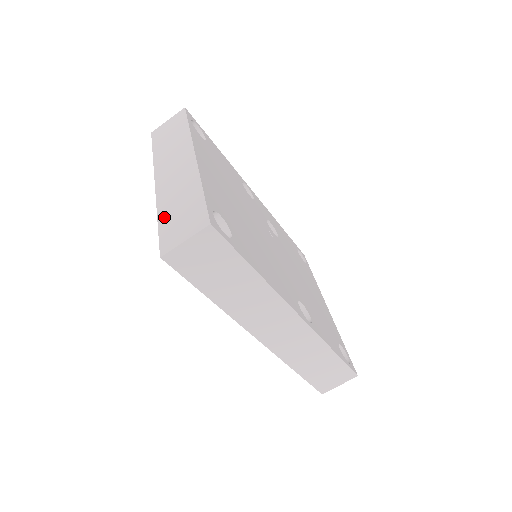
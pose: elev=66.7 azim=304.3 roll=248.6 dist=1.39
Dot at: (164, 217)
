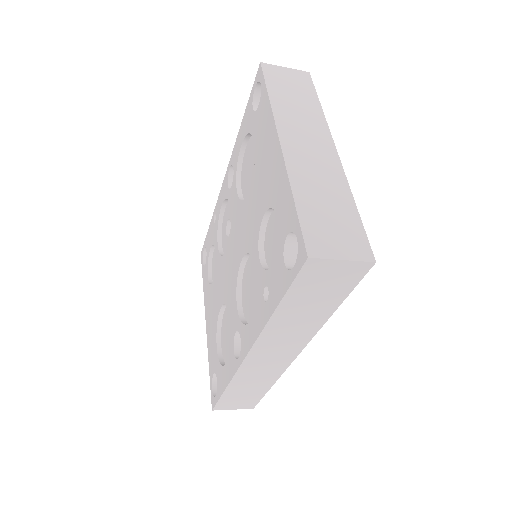
Dot at: (305, 203)
